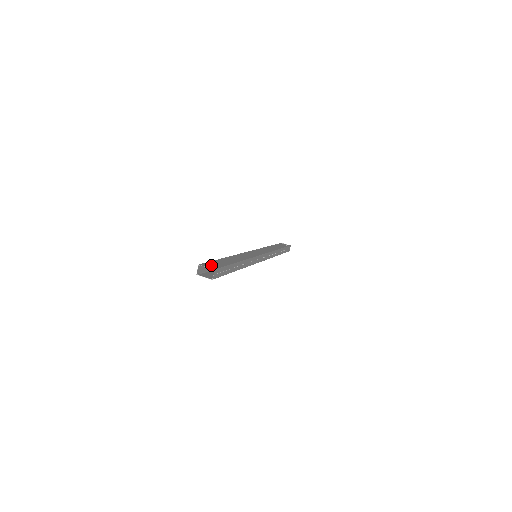
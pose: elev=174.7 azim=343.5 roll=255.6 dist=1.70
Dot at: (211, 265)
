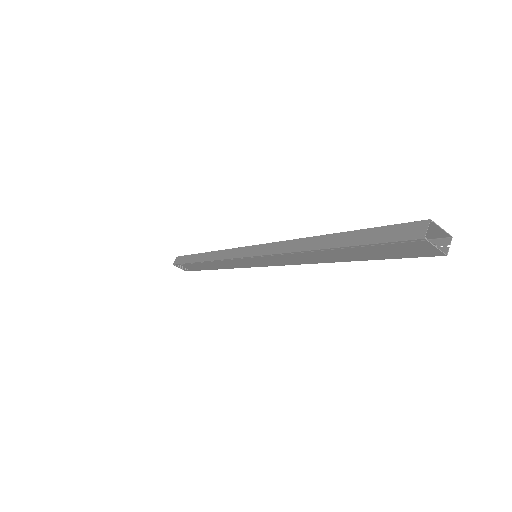
Dot at: occluded
